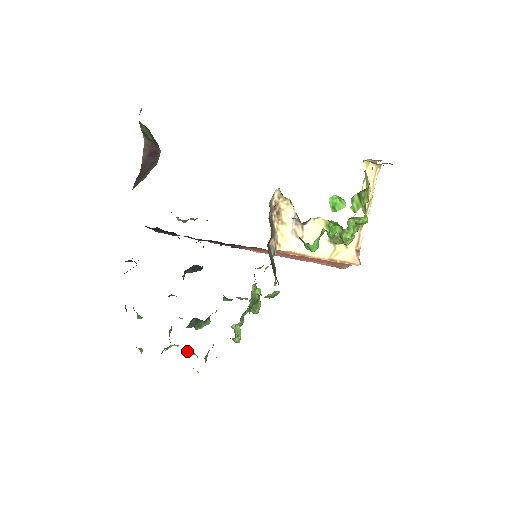
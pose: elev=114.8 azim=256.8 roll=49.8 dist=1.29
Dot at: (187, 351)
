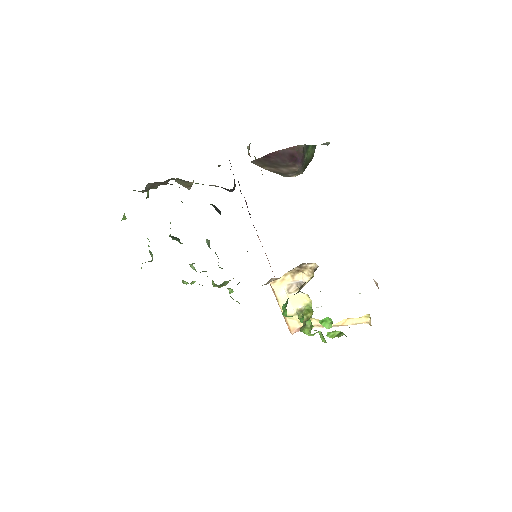
Dot at: (151, 253)
